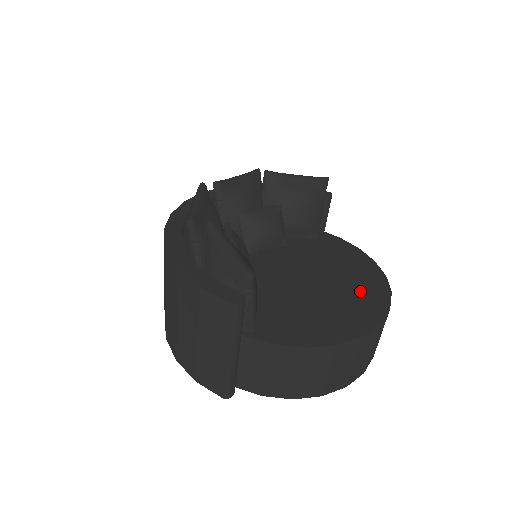
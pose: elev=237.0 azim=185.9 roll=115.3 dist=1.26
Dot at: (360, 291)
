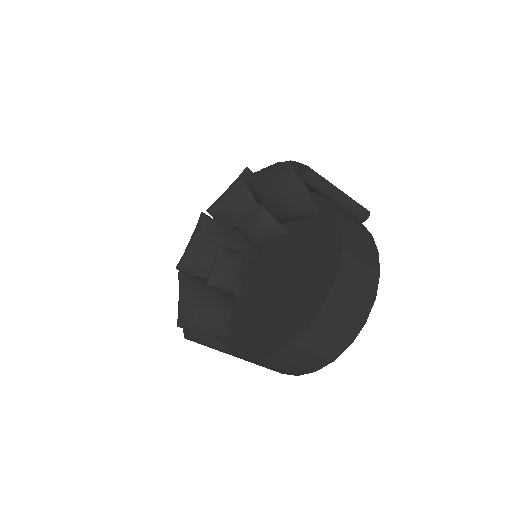
Dot at: (303, 299)
